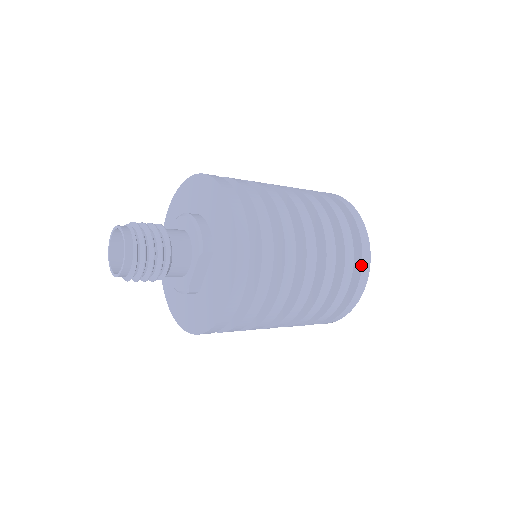
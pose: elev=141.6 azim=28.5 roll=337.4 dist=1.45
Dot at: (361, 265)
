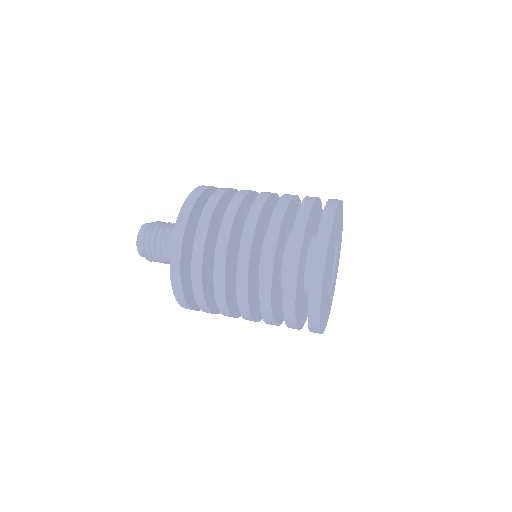
Dot at: (322, 213)
